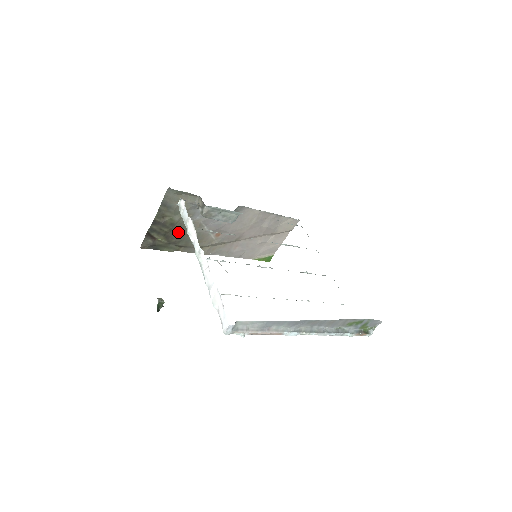
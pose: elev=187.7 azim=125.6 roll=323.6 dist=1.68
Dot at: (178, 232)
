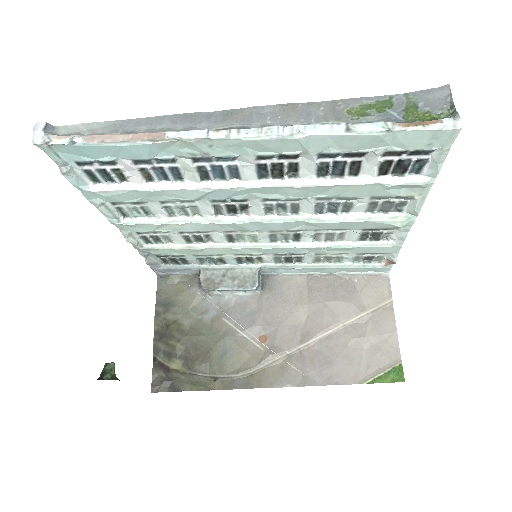
Dot at: (197, 347)
